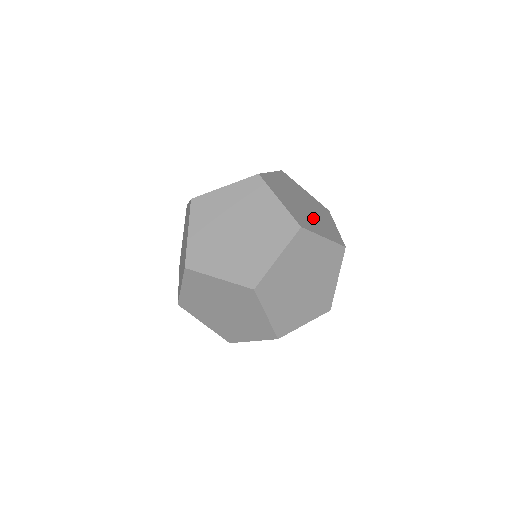
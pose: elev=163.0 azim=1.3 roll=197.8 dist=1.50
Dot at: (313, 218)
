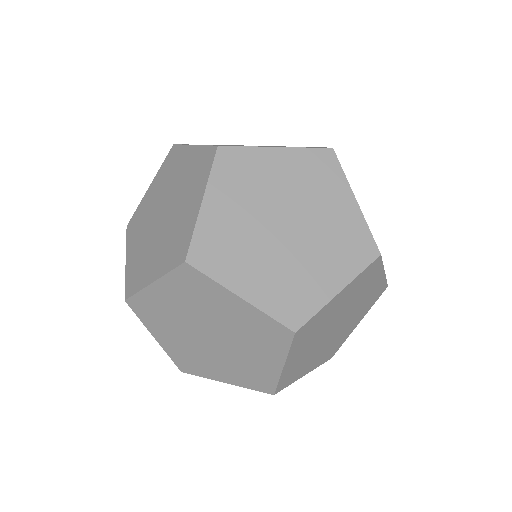
Dot at: occluded
